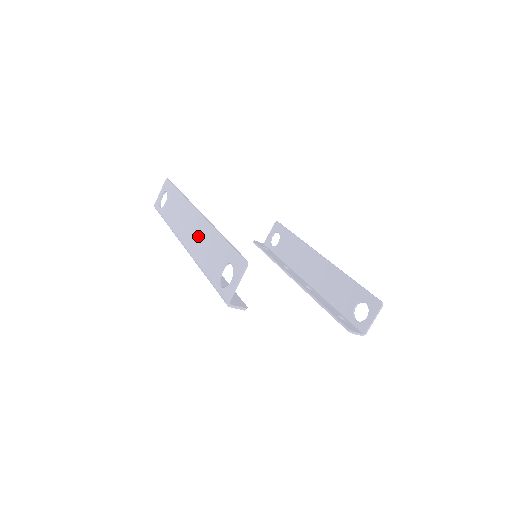
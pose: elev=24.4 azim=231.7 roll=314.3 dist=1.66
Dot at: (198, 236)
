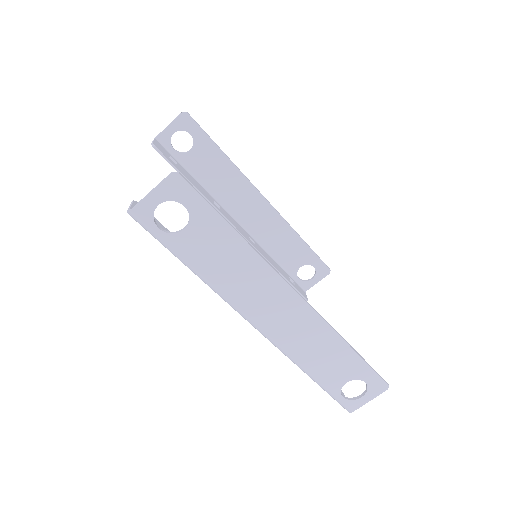
Dot at: (300, 332)
